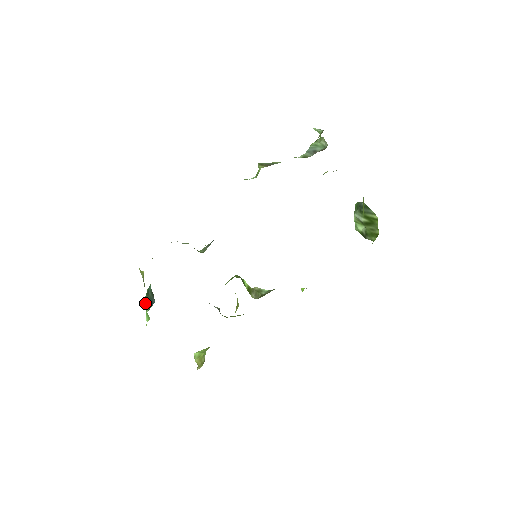
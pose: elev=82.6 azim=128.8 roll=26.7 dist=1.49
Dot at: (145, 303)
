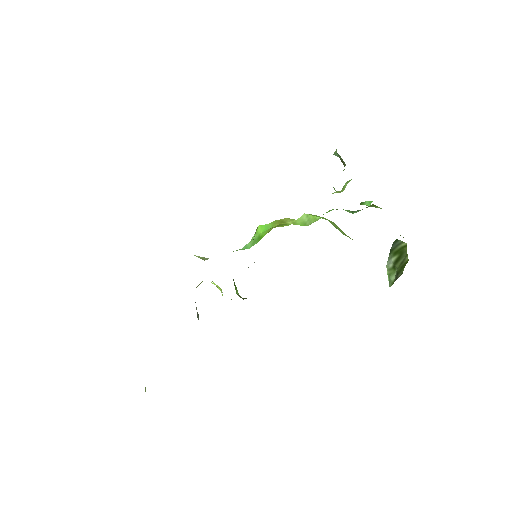
Dot at: occluded
